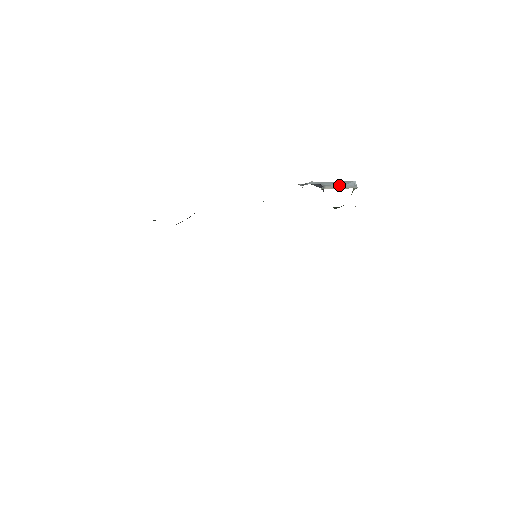
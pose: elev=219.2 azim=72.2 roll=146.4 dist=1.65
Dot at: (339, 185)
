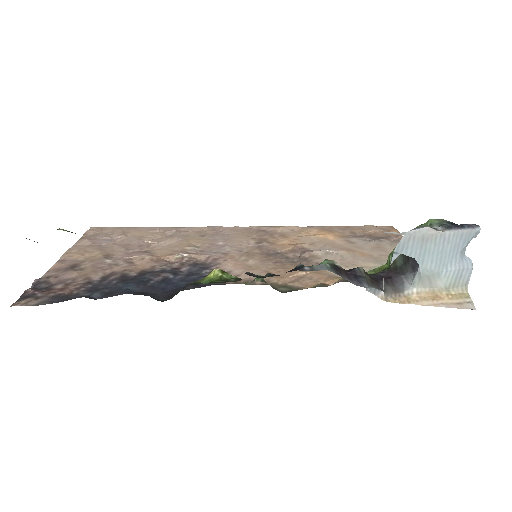
Dot at: (446, 273)
